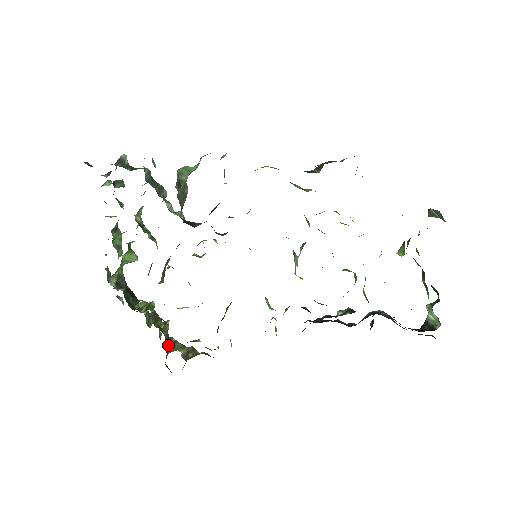
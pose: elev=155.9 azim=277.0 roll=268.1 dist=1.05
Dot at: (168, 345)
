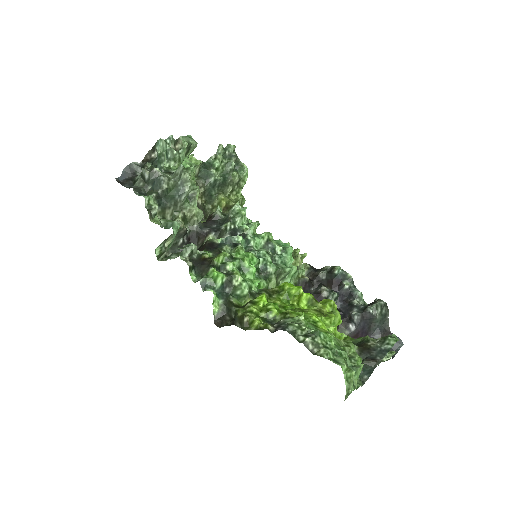
Dot at: occluded
